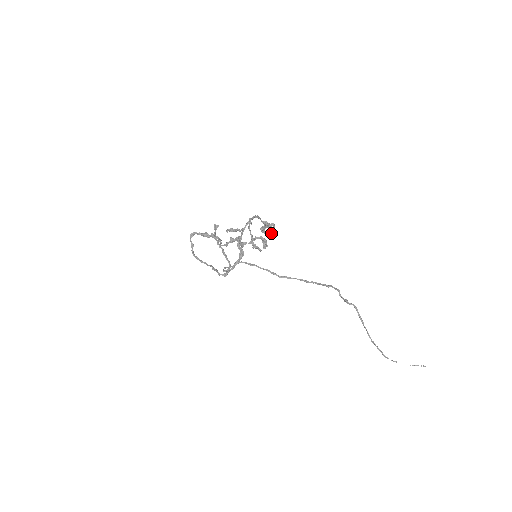
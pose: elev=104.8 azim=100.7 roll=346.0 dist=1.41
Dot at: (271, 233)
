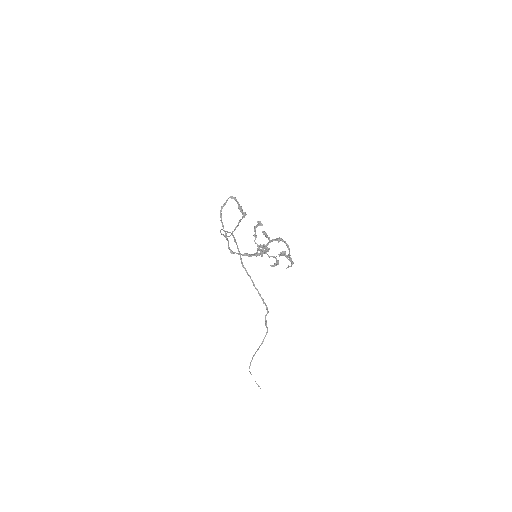
Dot at: (288, 267)
